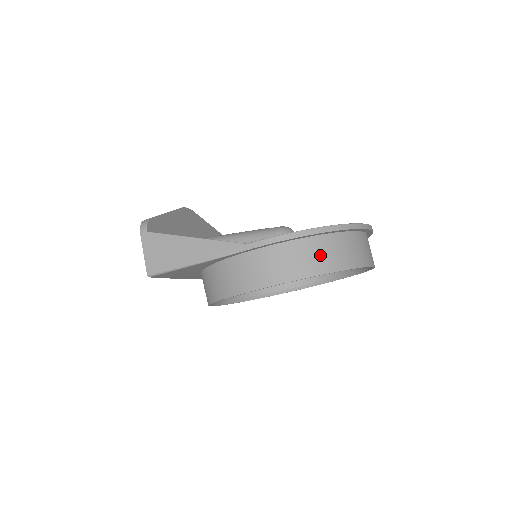
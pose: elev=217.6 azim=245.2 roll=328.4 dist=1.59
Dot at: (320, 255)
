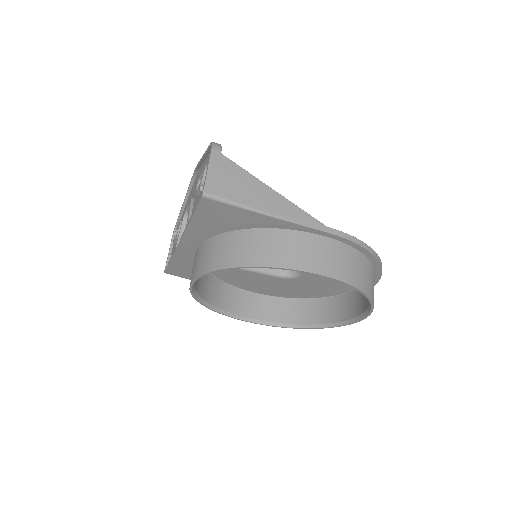
Dot at: (368, 277)
